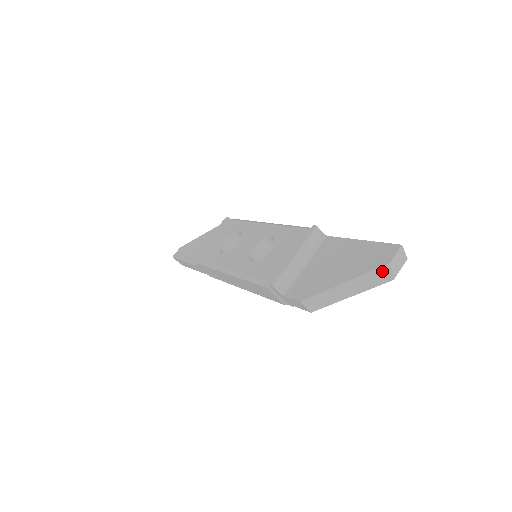
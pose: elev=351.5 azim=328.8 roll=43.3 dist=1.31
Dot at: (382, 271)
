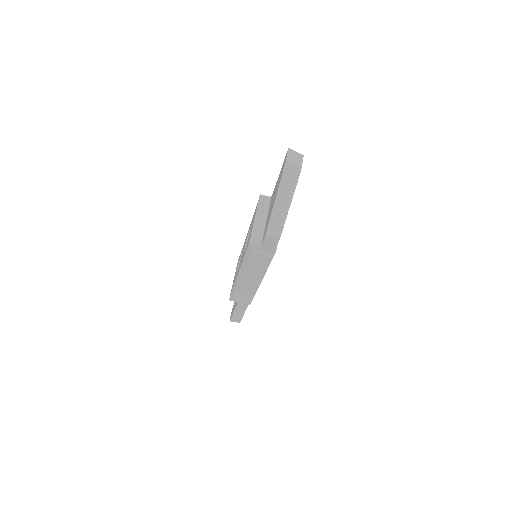
Dot at: (288, 171)
